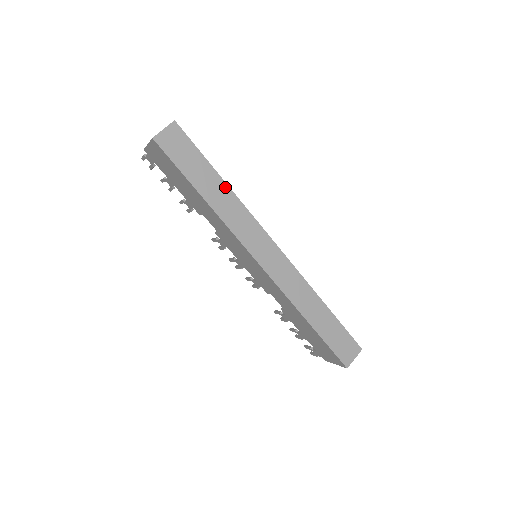
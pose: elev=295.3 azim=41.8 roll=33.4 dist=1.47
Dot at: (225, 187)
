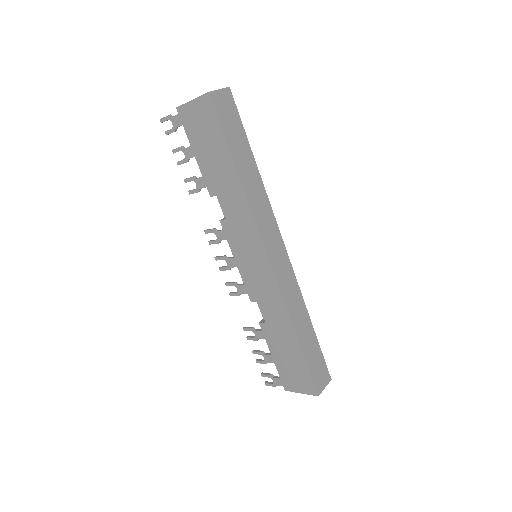
Dot at: (256, 171)
